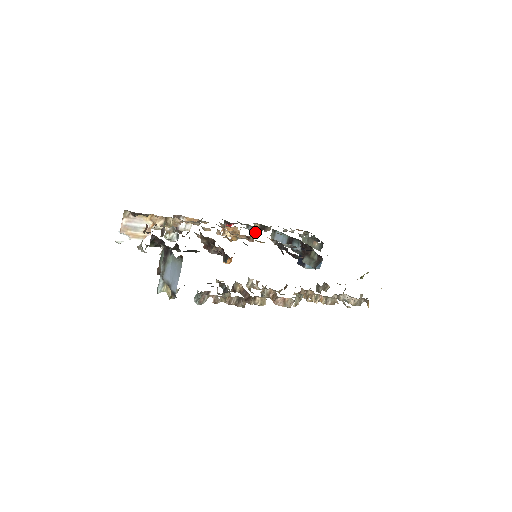
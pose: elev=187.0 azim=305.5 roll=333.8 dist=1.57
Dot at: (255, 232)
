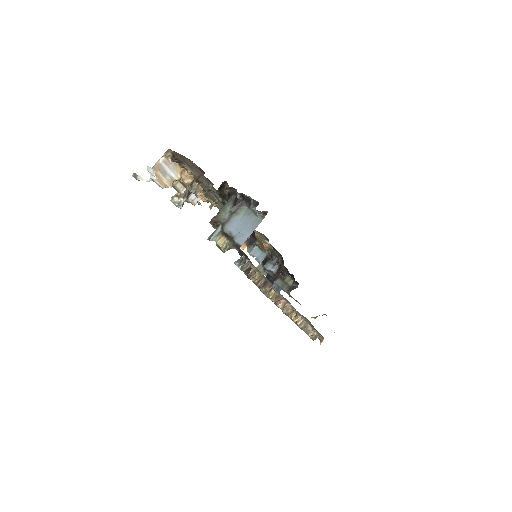
Dot at: occluded
